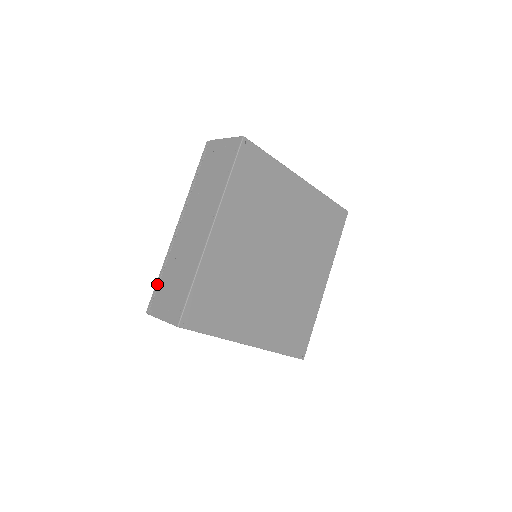
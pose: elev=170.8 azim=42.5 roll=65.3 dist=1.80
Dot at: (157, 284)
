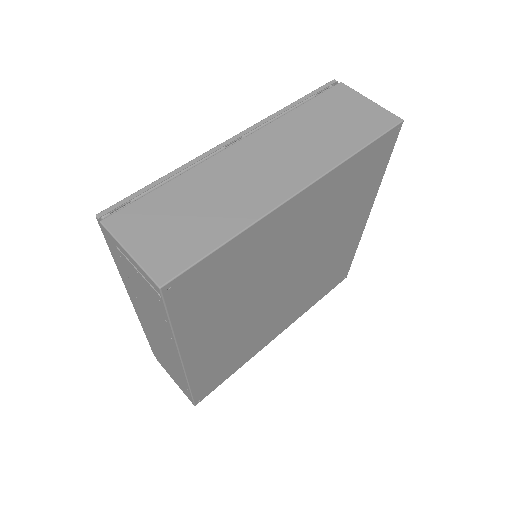
Dot at: (149, 343)
